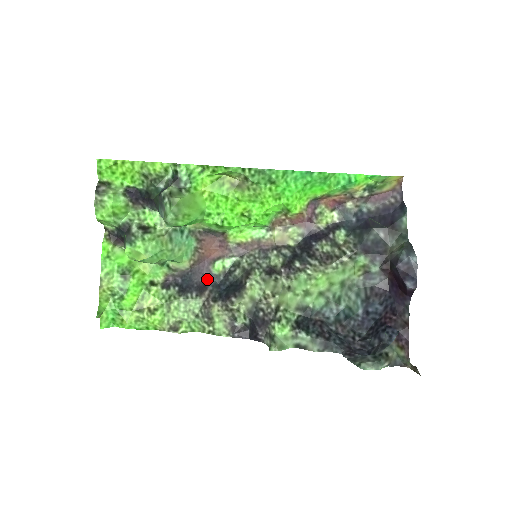
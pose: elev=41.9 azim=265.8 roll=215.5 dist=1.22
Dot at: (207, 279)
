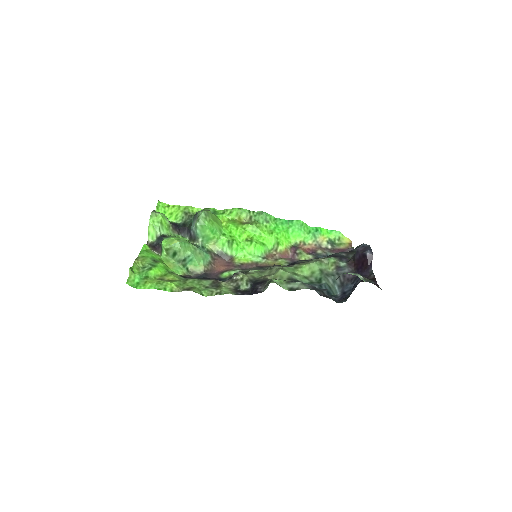
Dot at: (216, 279)
